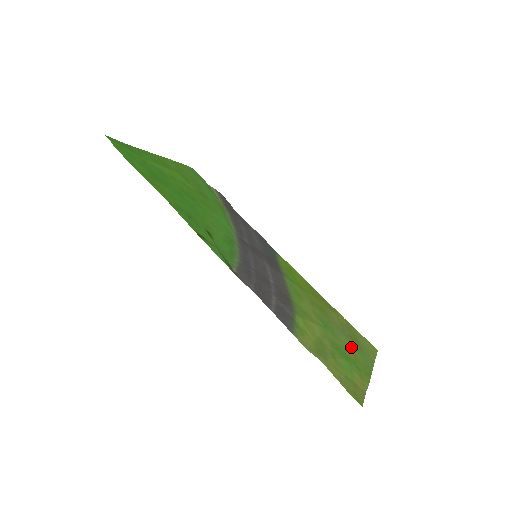
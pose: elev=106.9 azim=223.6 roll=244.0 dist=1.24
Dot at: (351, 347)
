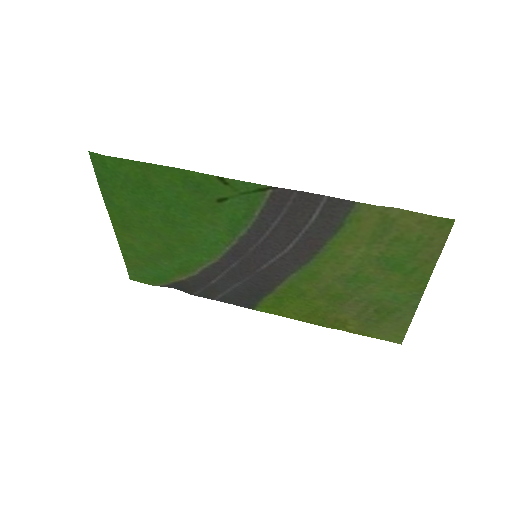
Dot at: (389, 293)
